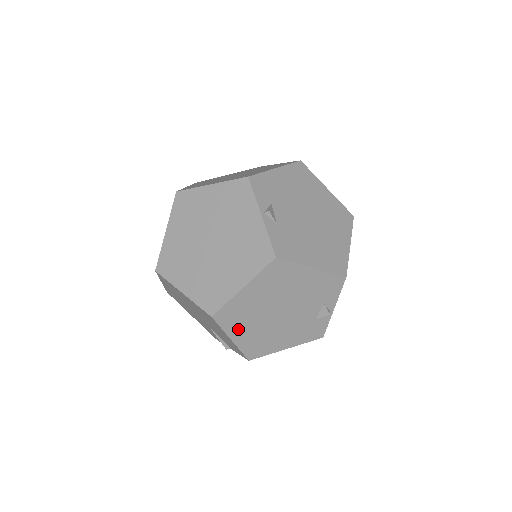
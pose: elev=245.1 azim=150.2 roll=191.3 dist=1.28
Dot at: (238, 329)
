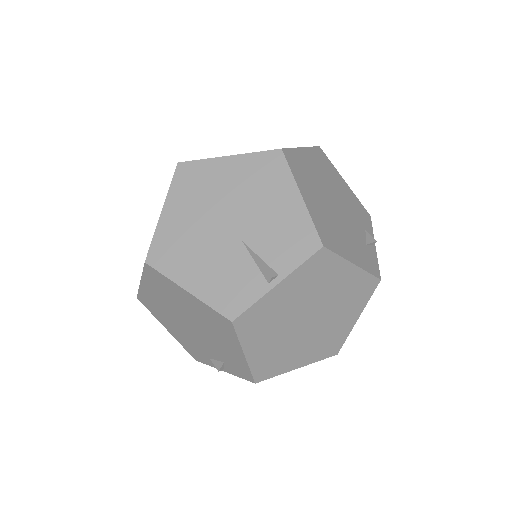
Dot at: (305, 188)
